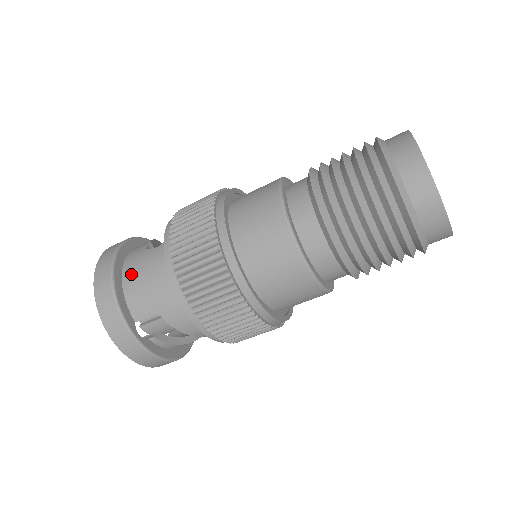
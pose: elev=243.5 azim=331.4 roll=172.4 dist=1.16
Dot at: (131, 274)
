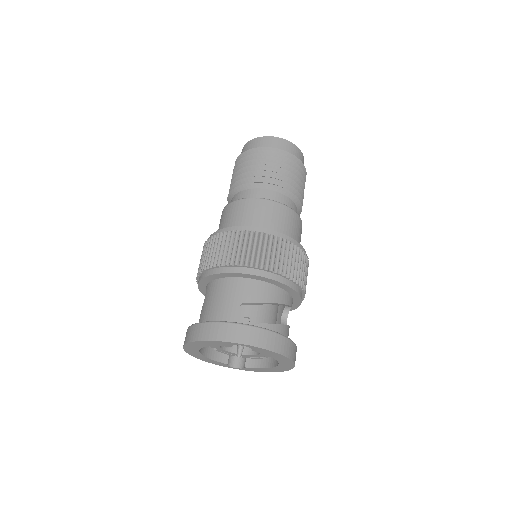
Dot at: (206, 316)
